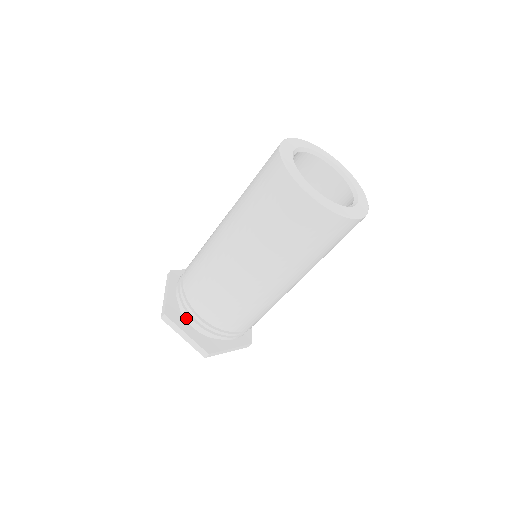
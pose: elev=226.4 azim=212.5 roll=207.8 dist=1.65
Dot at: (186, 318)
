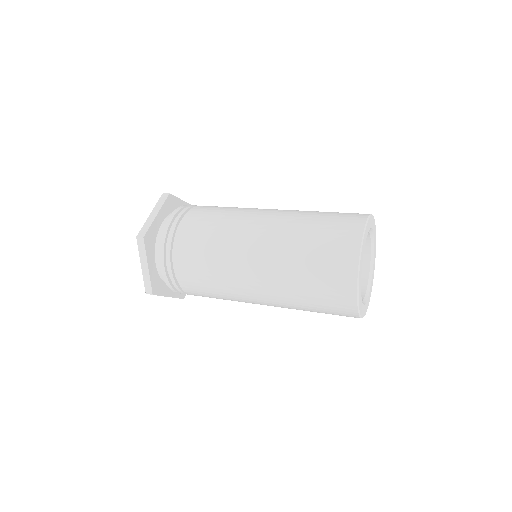
Dot at: occluded
